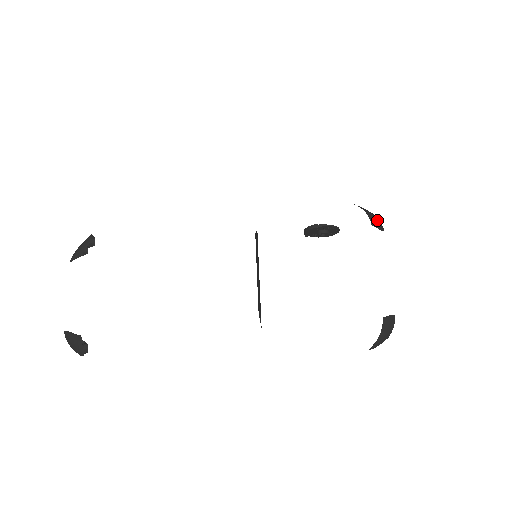
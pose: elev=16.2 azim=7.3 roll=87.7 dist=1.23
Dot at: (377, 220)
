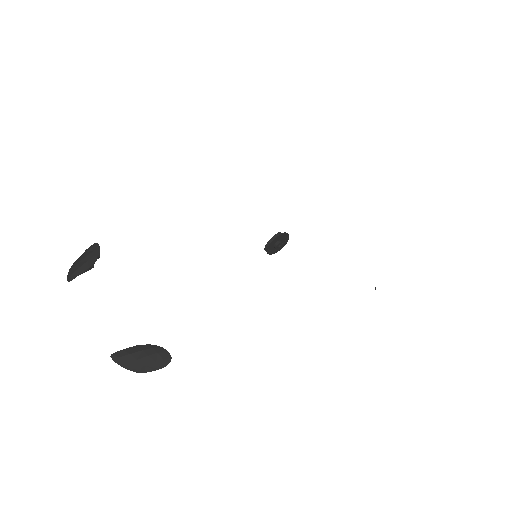
Dot at: occluded
